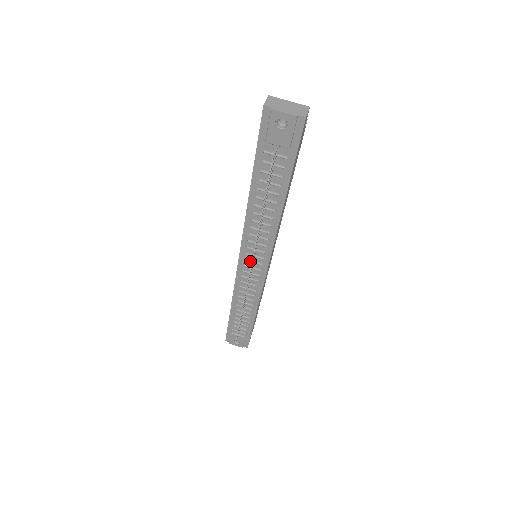
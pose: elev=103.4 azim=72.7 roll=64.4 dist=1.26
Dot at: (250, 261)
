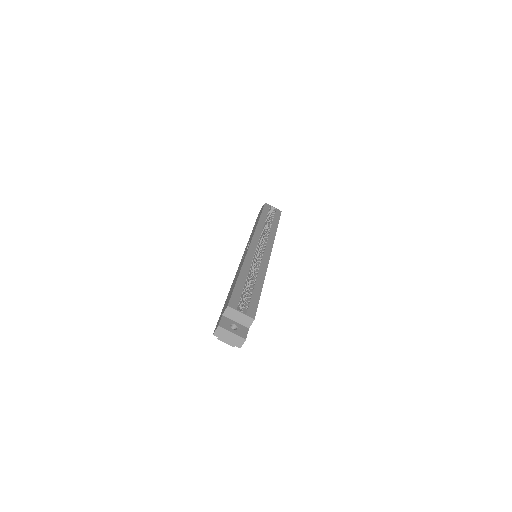
Dot at: occluded
